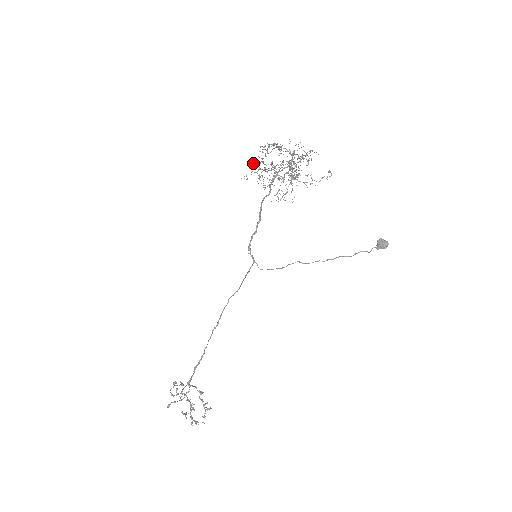
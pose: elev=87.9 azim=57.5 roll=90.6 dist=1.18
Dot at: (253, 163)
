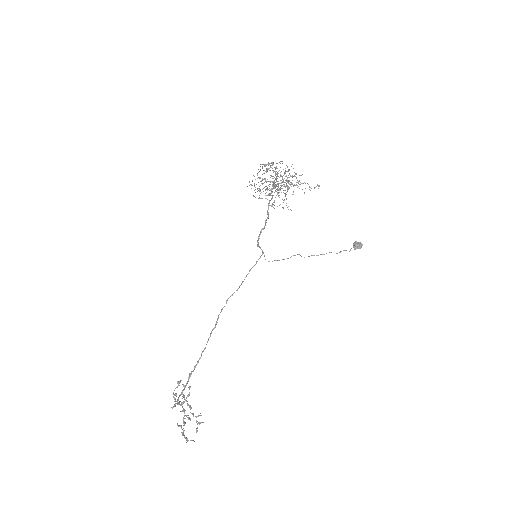
Dot at: occluded
